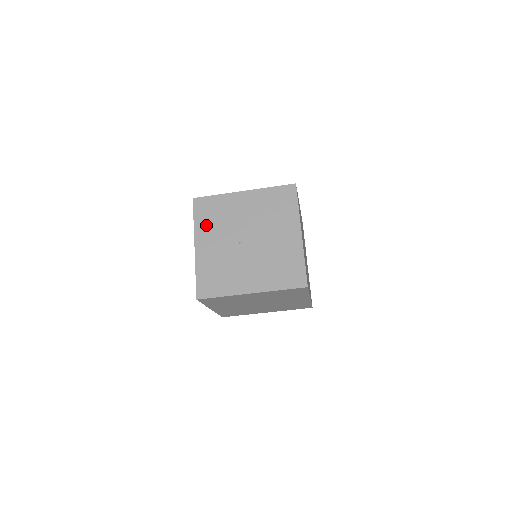
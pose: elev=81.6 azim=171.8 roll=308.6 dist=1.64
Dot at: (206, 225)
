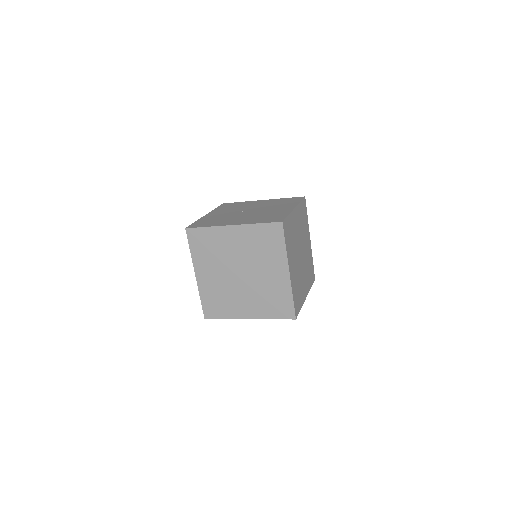
Dot at: (223, 209)
